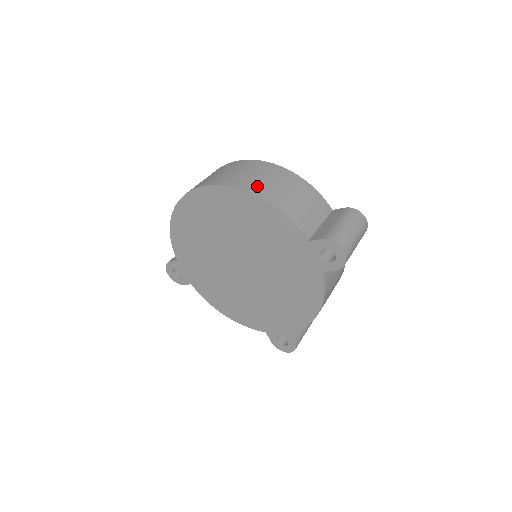
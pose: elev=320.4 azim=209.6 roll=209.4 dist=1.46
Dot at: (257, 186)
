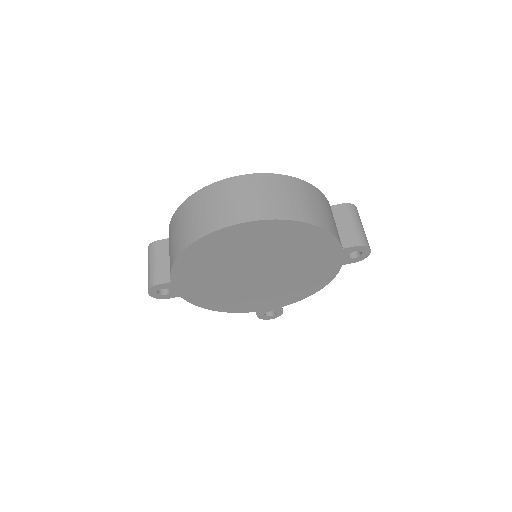
Dot at: (303, 212)
